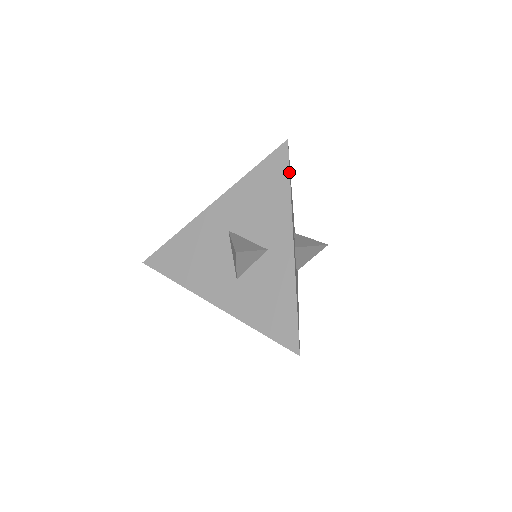
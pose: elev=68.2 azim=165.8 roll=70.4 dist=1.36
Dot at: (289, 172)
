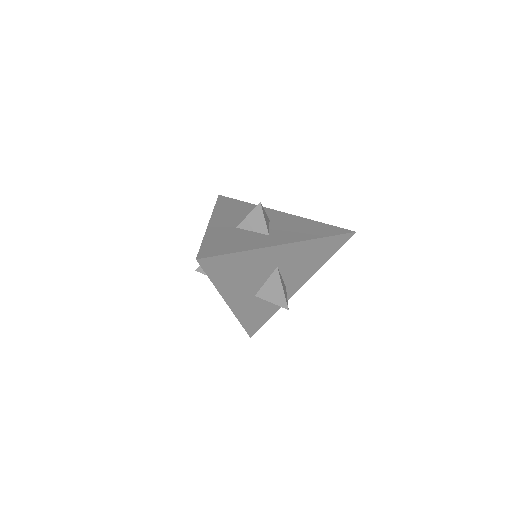
Dot at: occluded
